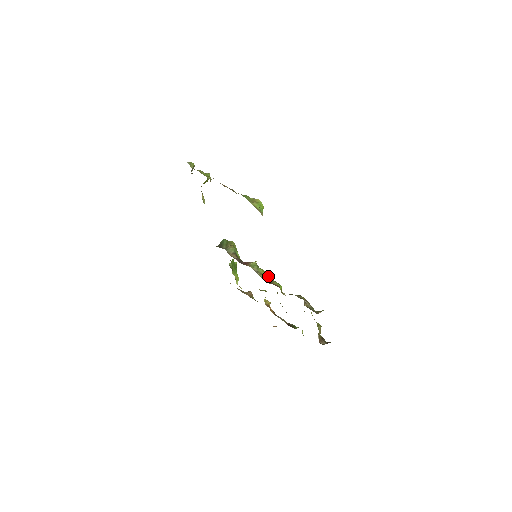
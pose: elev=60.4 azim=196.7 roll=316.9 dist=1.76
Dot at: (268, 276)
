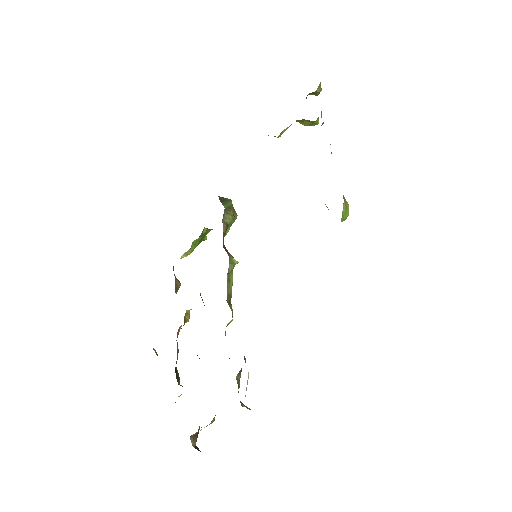
Dot at: occluded
